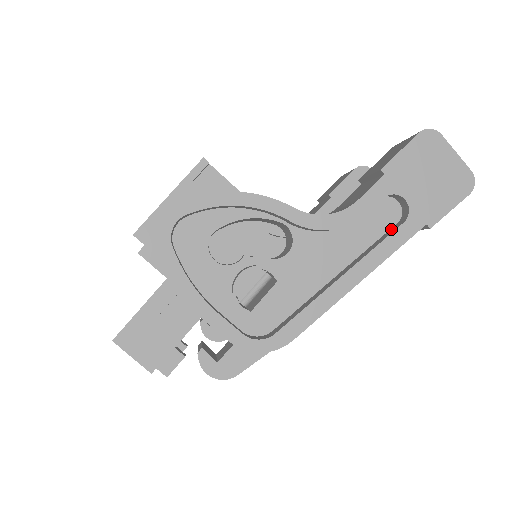
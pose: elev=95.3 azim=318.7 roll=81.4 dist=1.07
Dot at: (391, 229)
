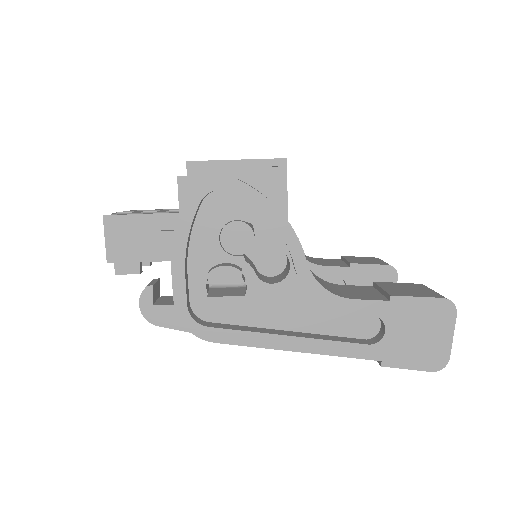
Dot at: (356, 339)
